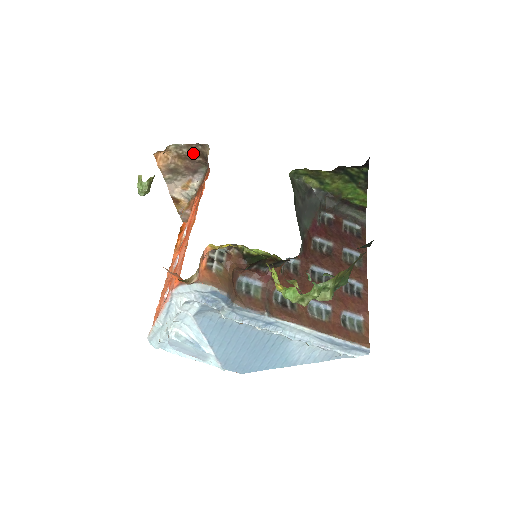
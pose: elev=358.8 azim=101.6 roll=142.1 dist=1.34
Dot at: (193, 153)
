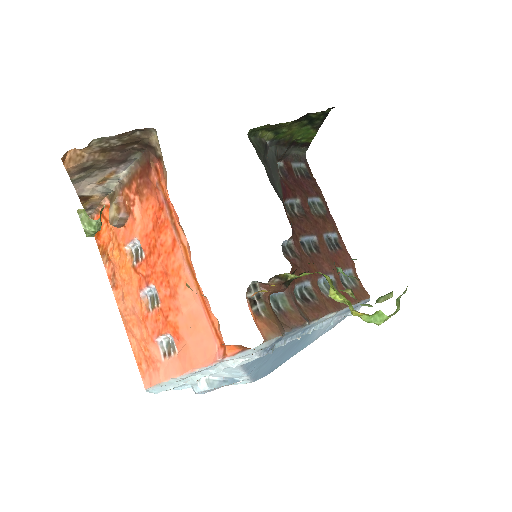
Dot at: (126, 142)
